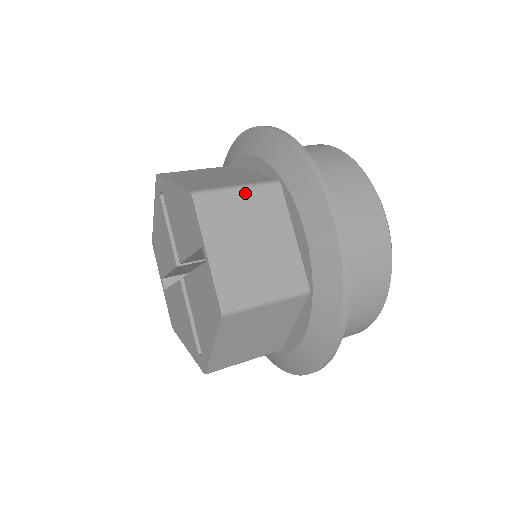
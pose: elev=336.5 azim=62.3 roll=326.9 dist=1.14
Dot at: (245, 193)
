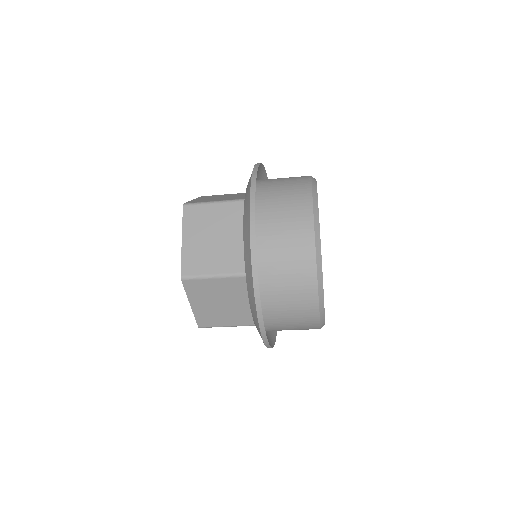
Dot at: (230, 194)
